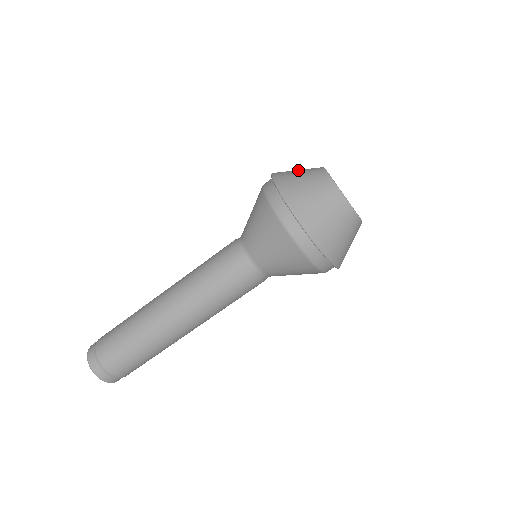
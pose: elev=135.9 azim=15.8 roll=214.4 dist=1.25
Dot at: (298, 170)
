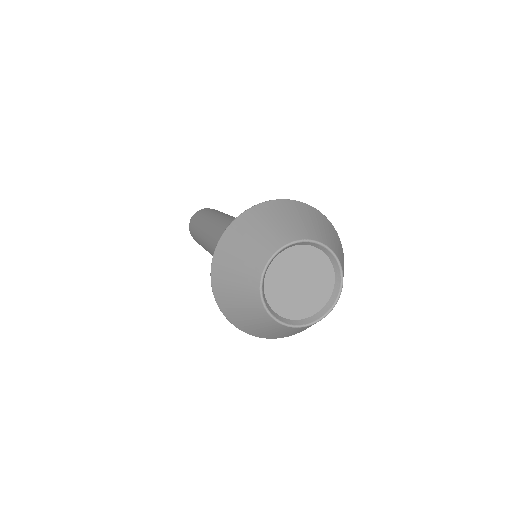
Dot at: (254, 235)
